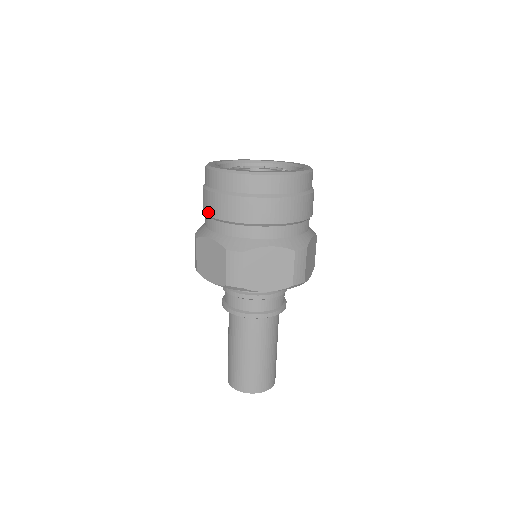
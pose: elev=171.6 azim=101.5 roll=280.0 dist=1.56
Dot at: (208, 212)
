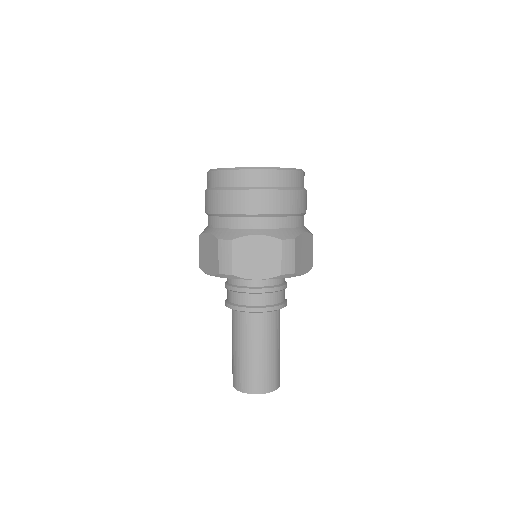
Dot at: (207, 210)
